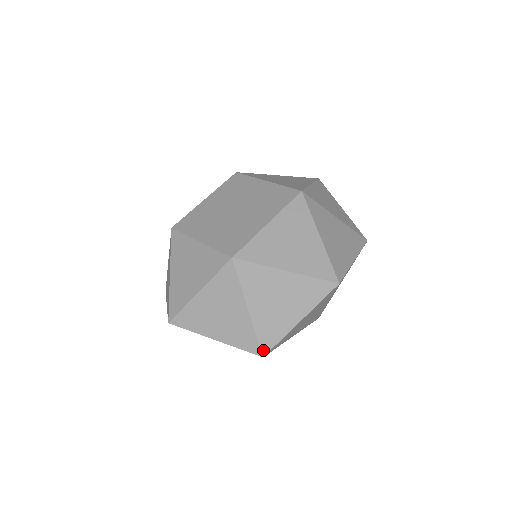
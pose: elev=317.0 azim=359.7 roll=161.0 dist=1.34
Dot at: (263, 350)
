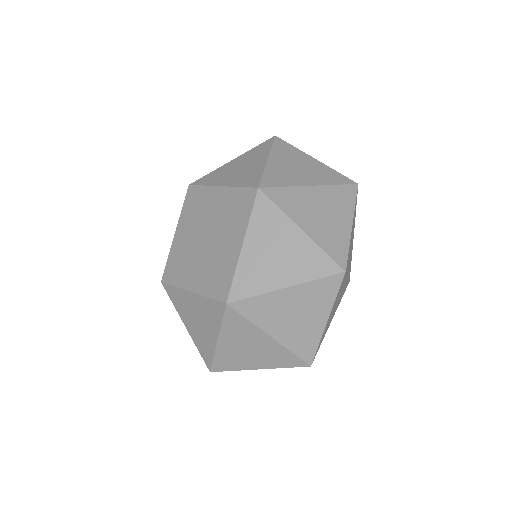
Dot at: (307, 361)
